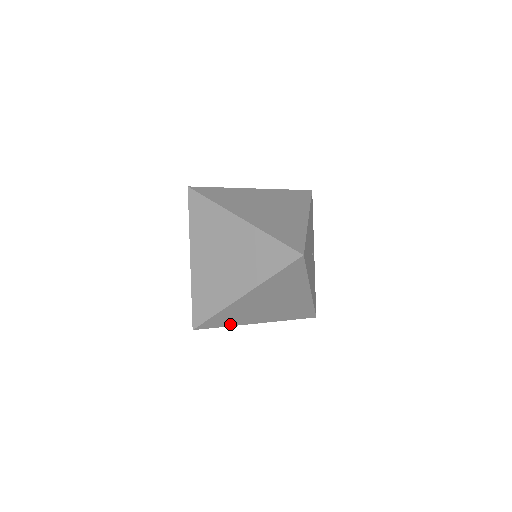
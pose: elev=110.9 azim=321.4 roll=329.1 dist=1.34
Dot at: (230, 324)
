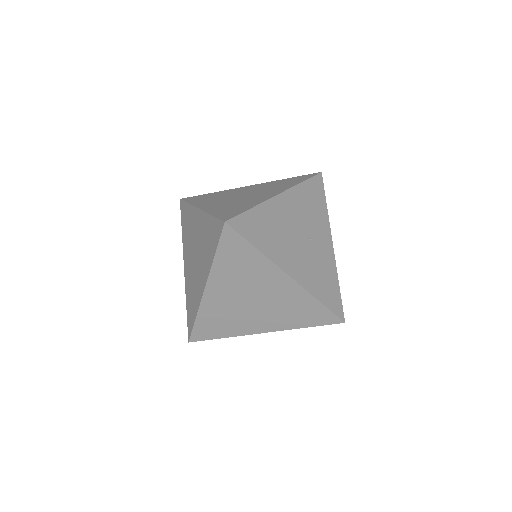
Dot at: (227, 334)
